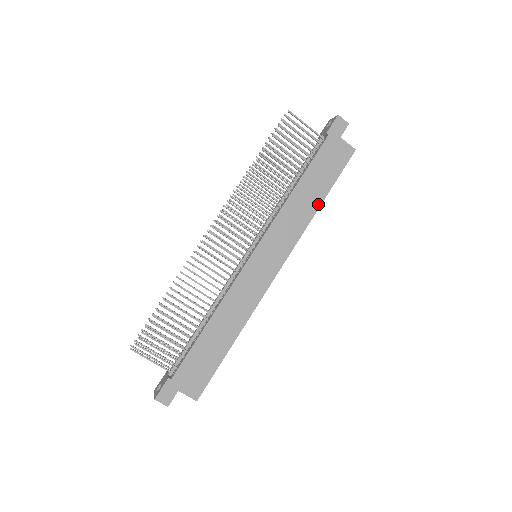
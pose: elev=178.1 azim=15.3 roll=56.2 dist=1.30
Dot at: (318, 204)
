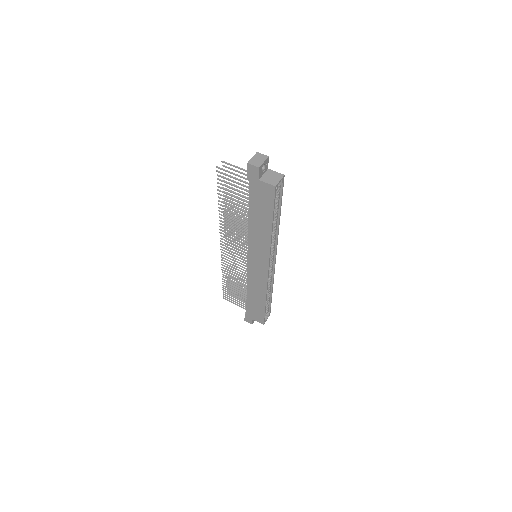
Dot at: (270, 229)
